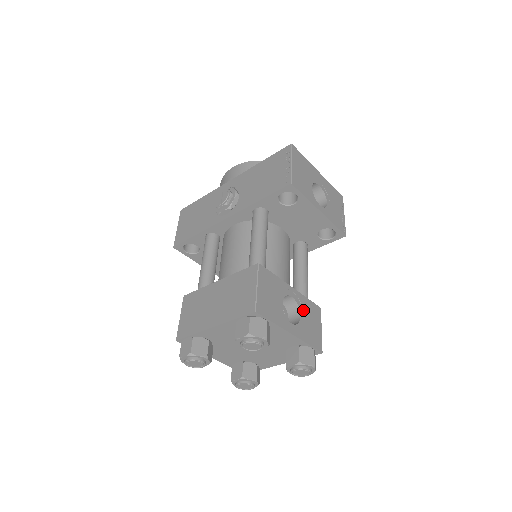
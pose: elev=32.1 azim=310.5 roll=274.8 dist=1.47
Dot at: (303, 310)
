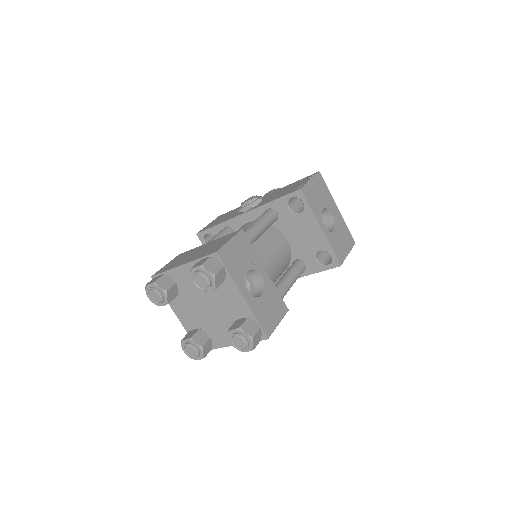
Dot at: (267, 294)
